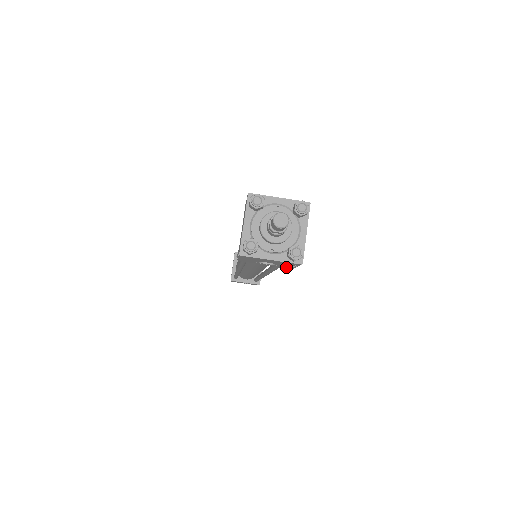
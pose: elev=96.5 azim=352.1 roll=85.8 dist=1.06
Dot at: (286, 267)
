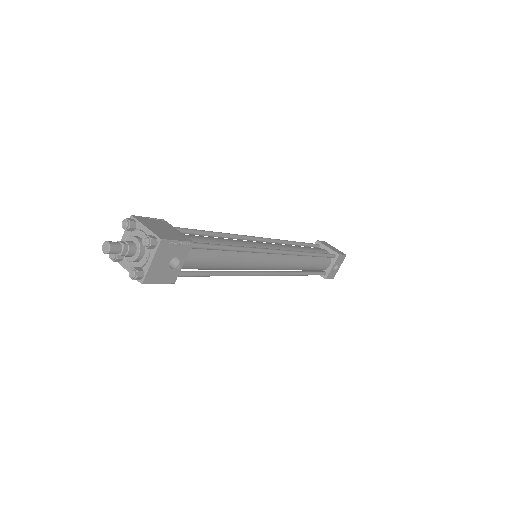
Dot at: (188, 248)
